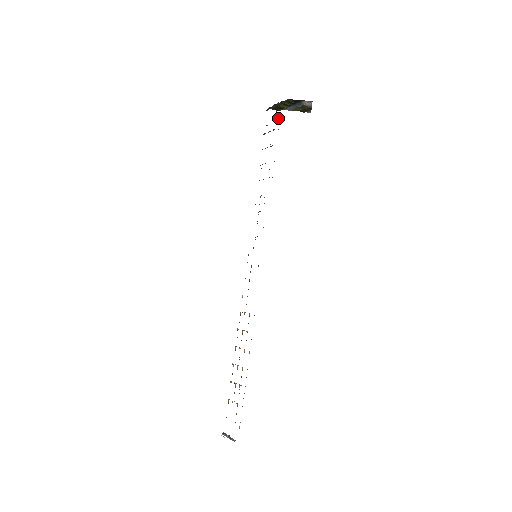
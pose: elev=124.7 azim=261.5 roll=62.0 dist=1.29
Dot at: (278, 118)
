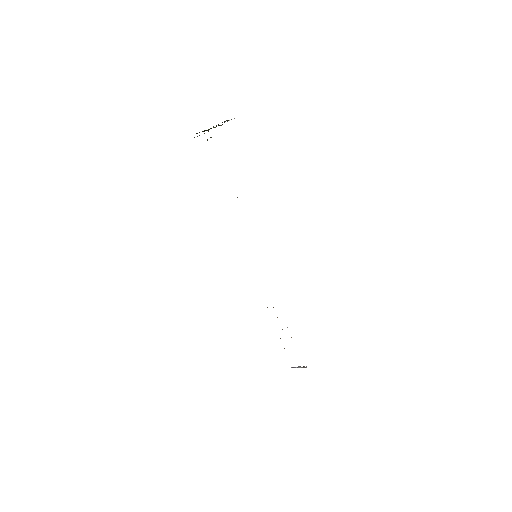
Dot at: (207, 139)
